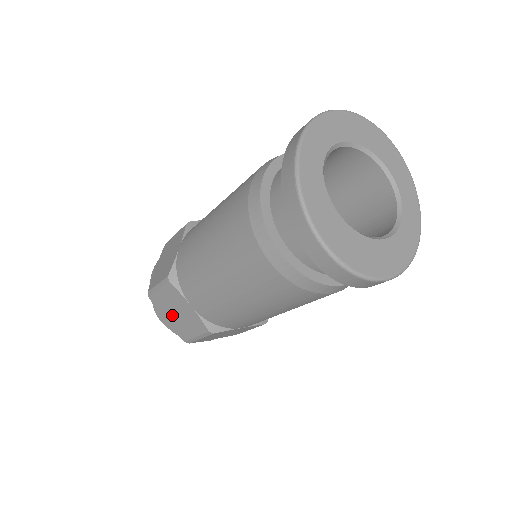
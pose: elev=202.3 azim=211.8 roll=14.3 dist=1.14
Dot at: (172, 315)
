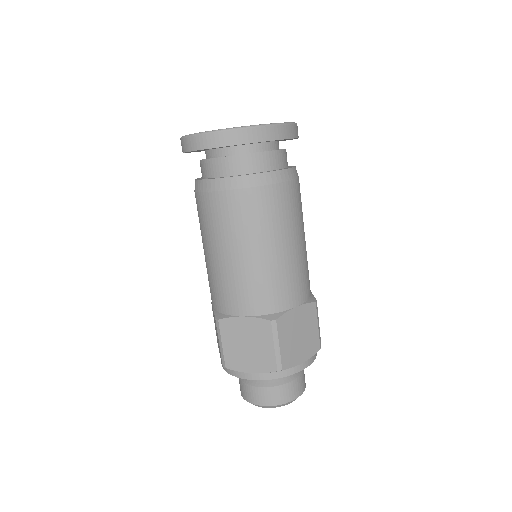
Dot at: occluded
